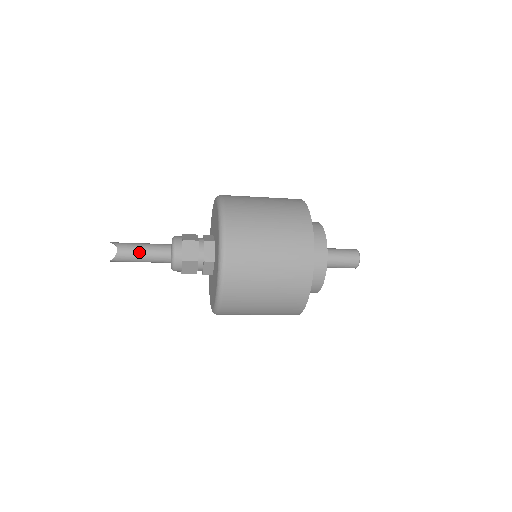
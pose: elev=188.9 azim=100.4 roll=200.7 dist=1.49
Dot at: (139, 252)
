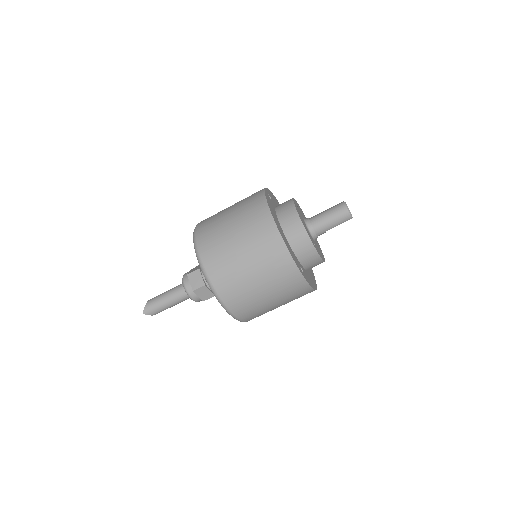
Dot at: (162, 294)
